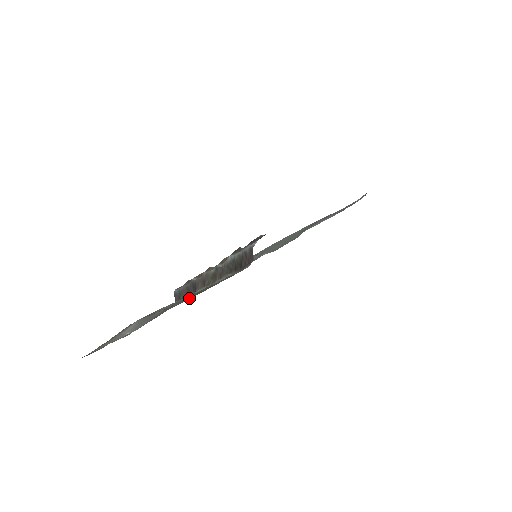
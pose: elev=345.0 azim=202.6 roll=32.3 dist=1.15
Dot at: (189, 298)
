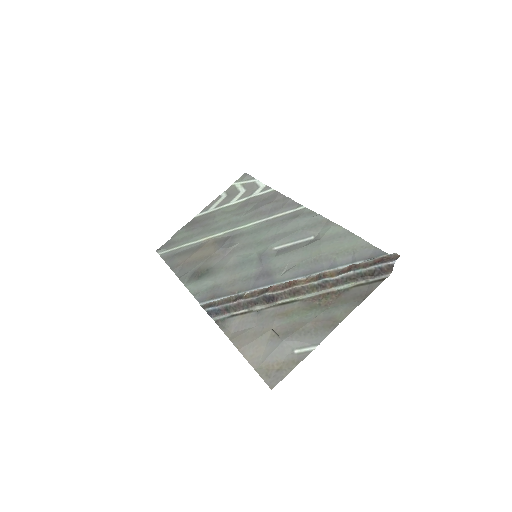
Dot at: (325, 307)
